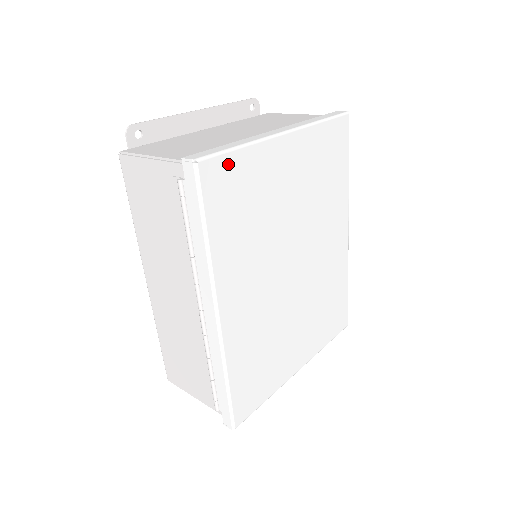
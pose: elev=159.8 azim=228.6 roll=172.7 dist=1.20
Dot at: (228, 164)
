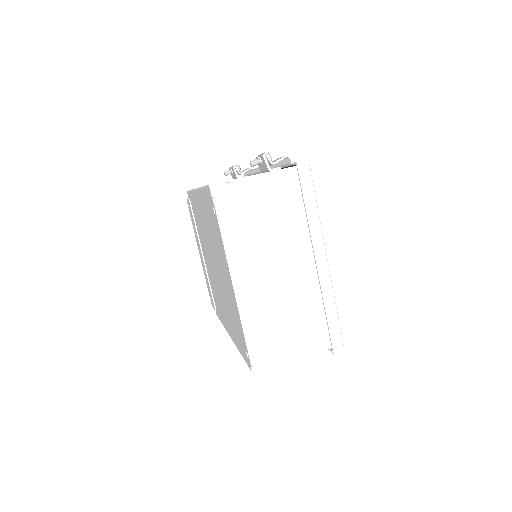
Dot at: occluded
